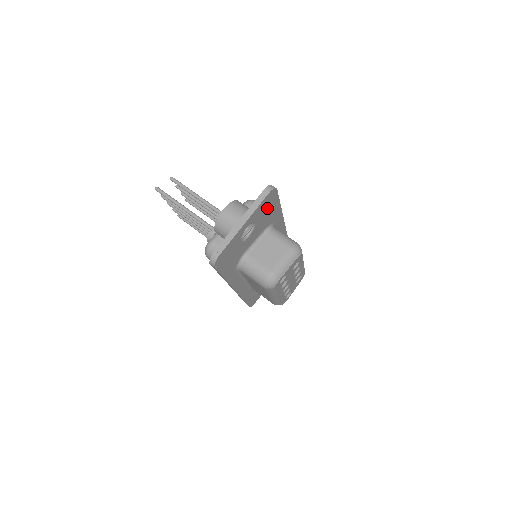
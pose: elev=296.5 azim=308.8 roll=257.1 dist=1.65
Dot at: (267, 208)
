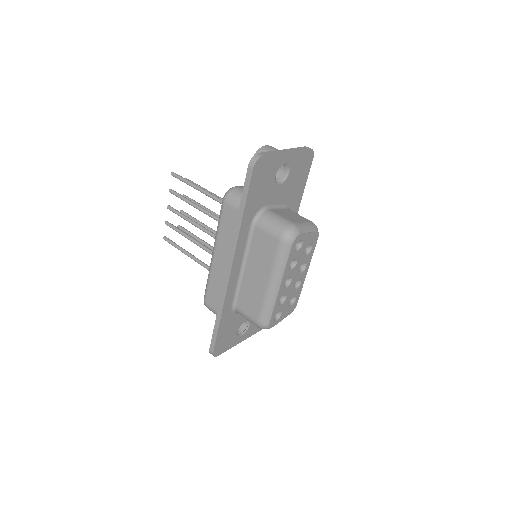
Dot at: (300, 171)
